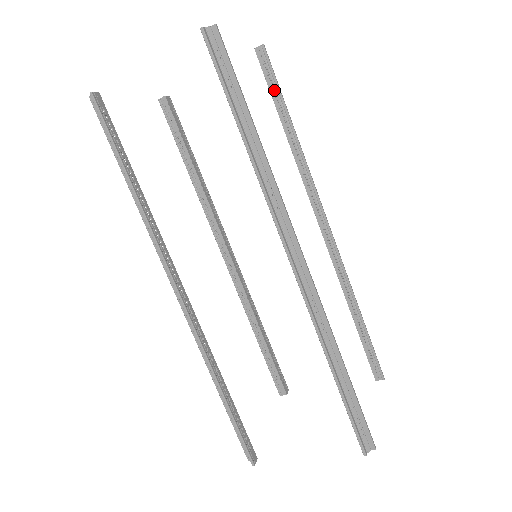
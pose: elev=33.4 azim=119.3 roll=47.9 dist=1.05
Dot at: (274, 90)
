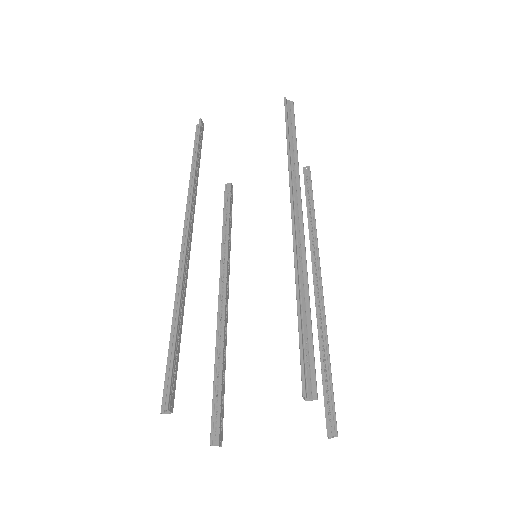
Dot at: (308, 190)
